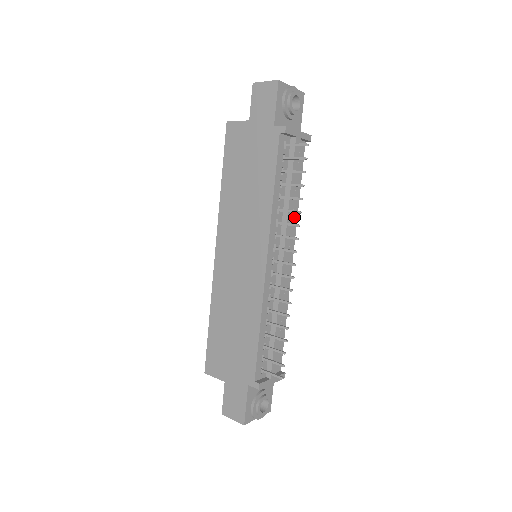
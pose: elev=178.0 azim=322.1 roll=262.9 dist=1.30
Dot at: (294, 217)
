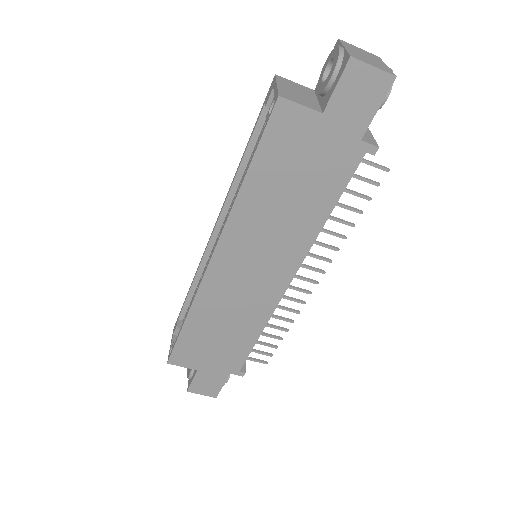
Dot at: occluded
